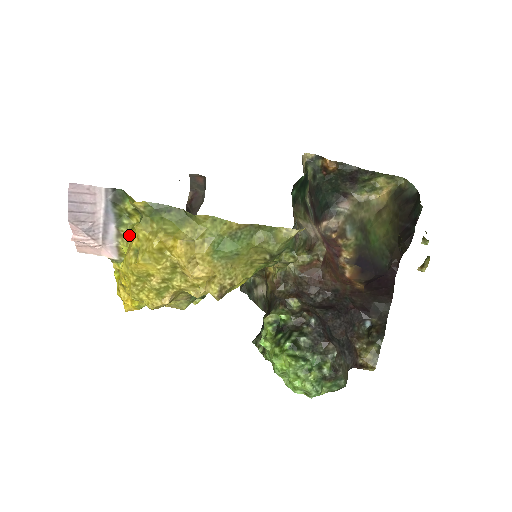
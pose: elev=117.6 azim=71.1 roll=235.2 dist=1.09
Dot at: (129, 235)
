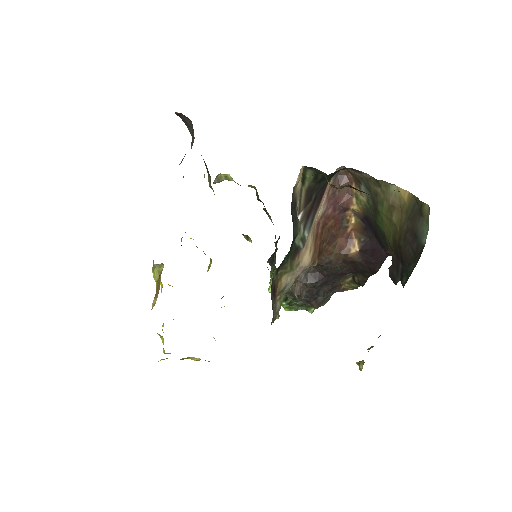
Dot at: occluded
